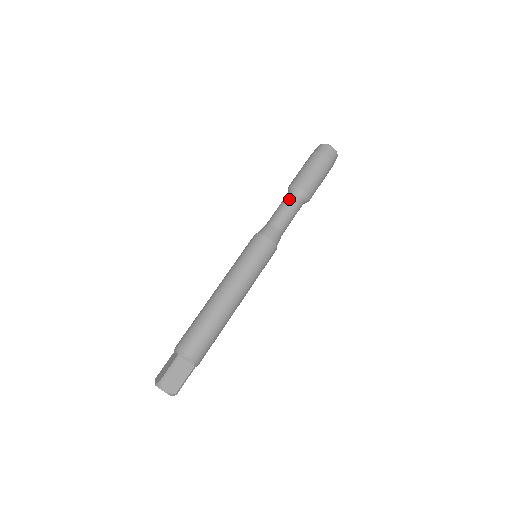
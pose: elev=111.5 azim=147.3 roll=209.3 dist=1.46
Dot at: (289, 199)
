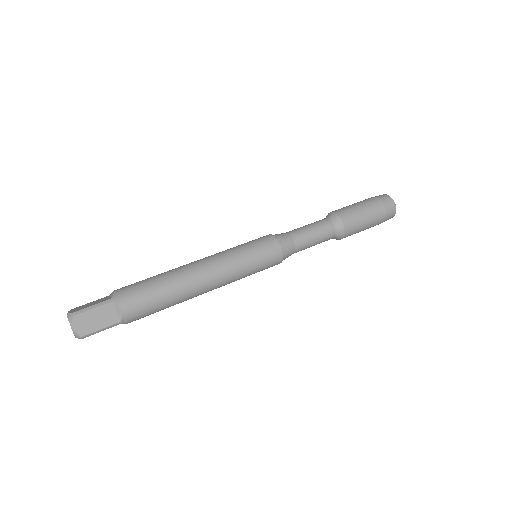
Dot at: (323, 223)
